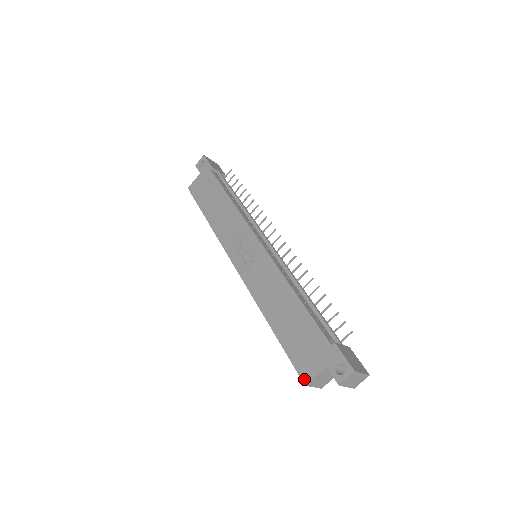
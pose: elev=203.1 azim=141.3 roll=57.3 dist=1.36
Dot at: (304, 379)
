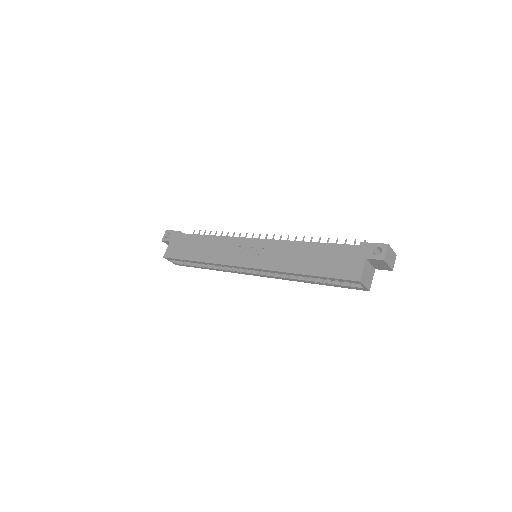
Dot at: (356, 279)
